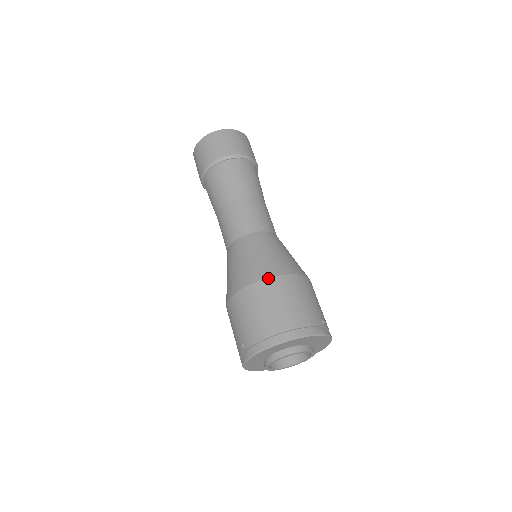
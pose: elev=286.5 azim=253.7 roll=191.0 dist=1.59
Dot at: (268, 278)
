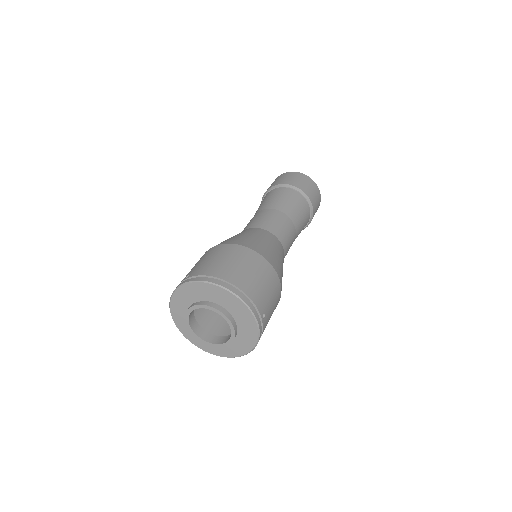
Dot at: (252, 249)
